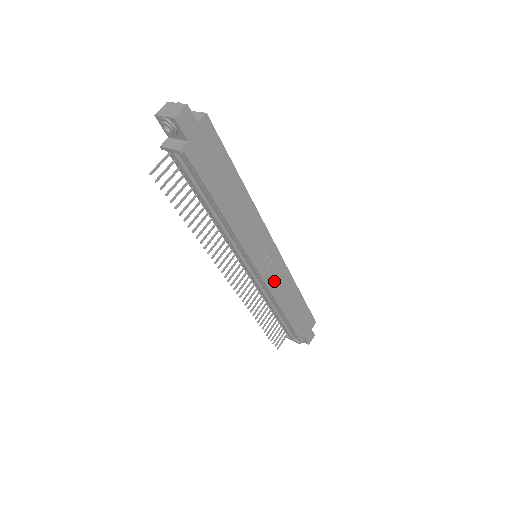
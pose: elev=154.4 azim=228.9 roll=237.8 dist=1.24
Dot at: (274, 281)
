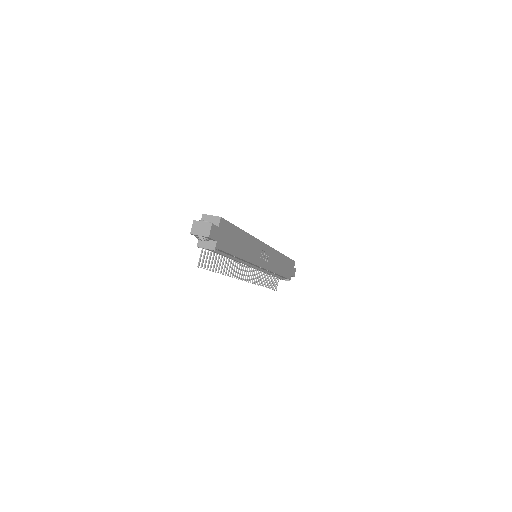
Dot at: (270, 264)
